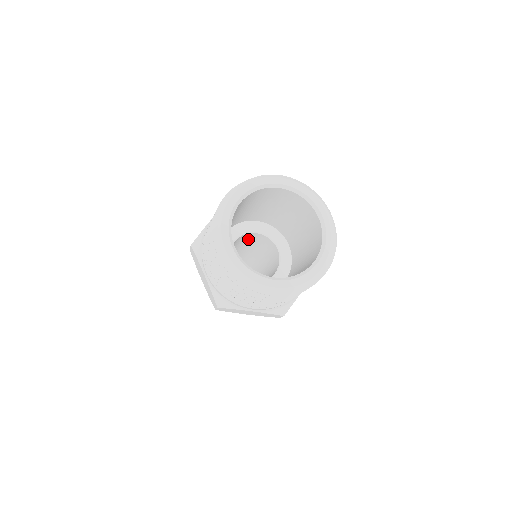
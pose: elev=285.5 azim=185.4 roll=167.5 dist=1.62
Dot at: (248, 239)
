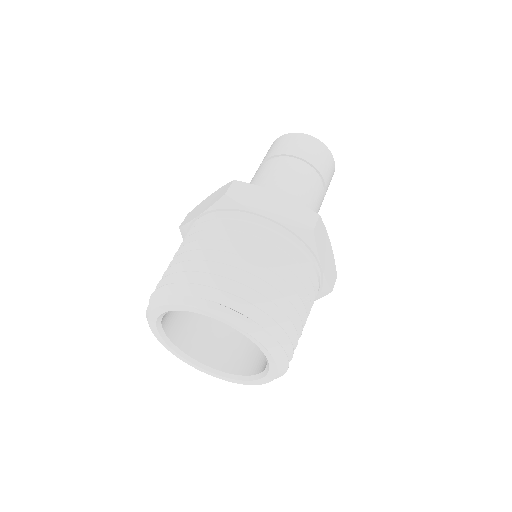
Dot at: occluded
